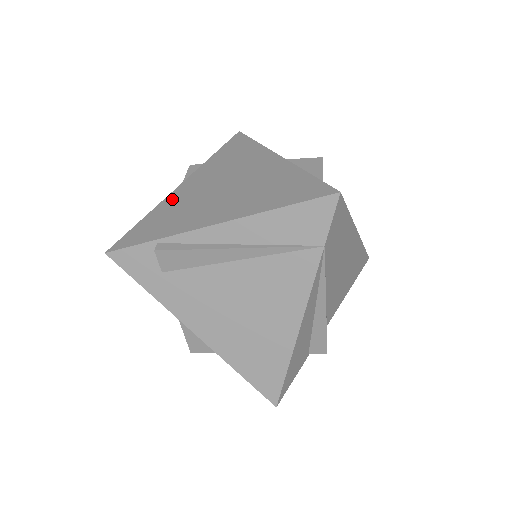
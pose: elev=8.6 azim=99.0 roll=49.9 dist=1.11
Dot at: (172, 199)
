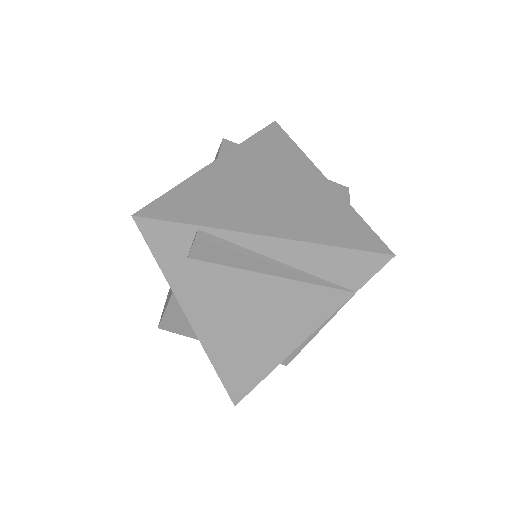
Dot at: (209, 177)
